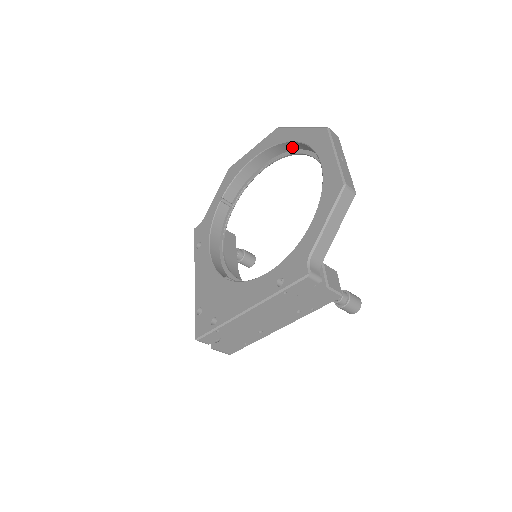
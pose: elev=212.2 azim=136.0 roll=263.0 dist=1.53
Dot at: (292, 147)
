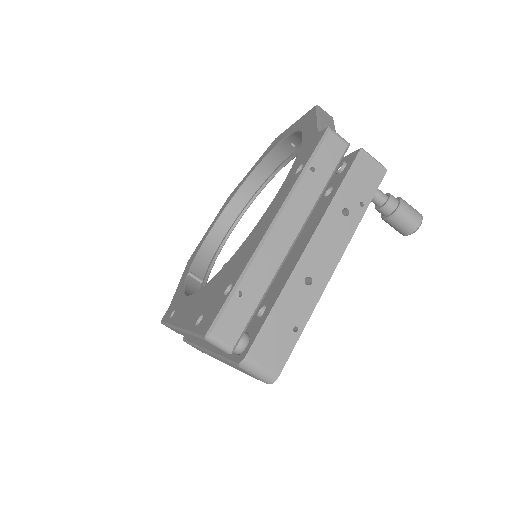
Dot at: (250, 191)
